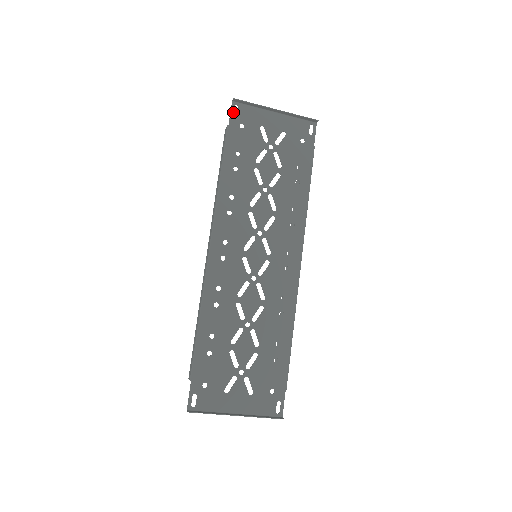
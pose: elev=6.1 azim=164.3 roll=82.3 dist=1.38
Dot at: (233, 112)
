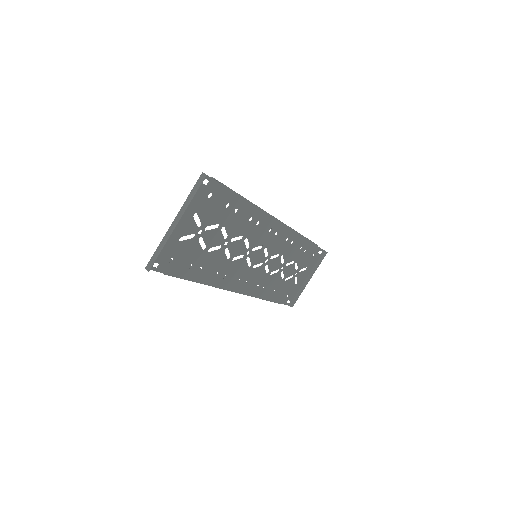
Dot at: (156, 268)
